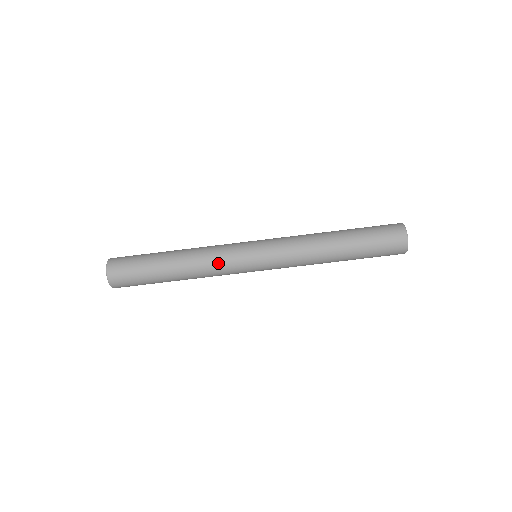
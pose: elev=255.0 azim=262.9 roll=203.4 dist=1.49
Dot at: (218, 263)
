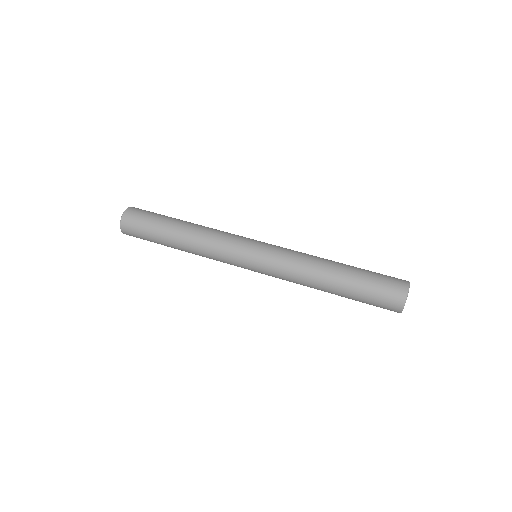
Dot at: (219, 240)
